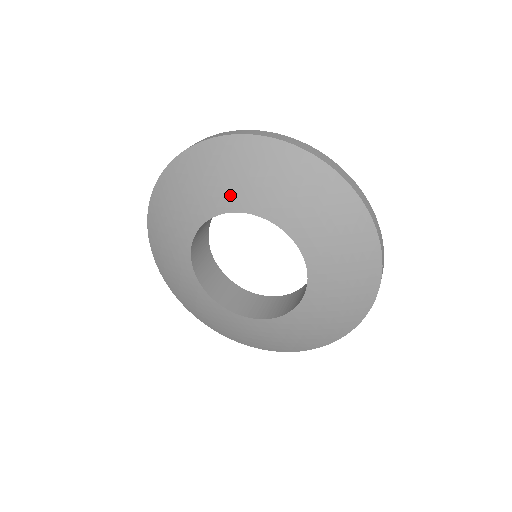
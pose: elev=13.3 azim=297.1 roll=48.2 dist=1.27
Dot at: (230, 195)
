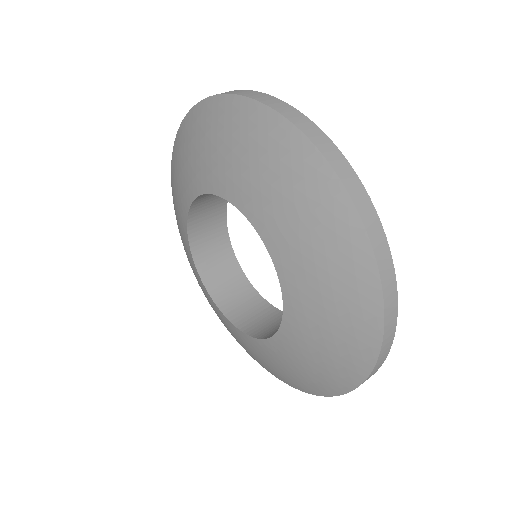
Dot at: (185, 188)
